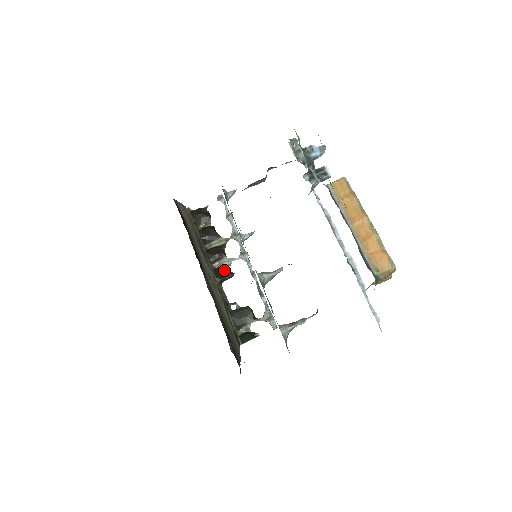
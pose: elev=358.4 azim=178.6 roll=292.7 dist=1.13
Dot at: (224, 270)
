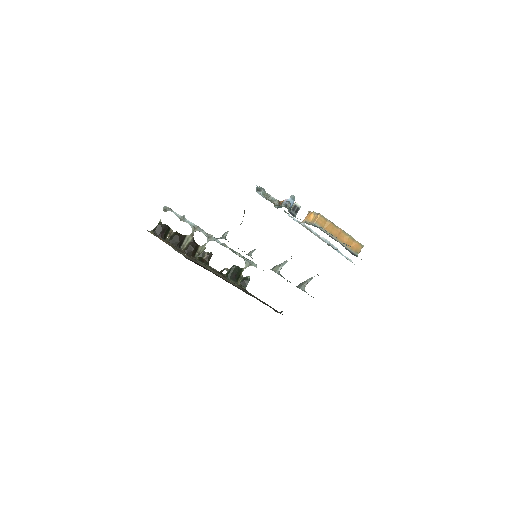
Dot at: (204, 255)
